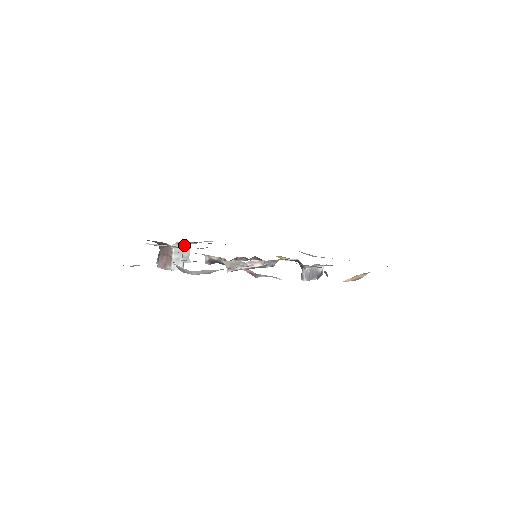
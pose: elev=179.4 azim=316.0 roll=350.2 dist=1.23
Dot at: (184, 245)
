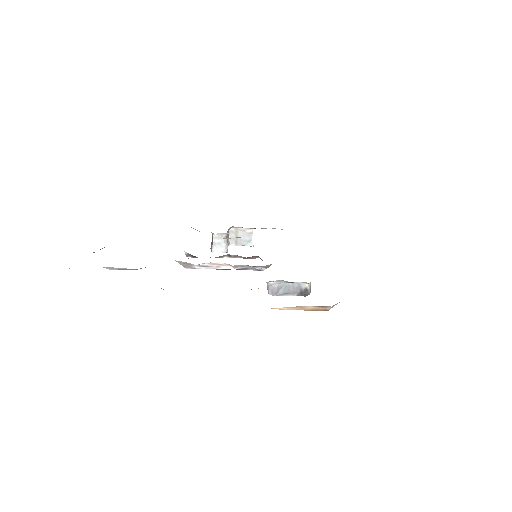
Dot at: (244, 229)
